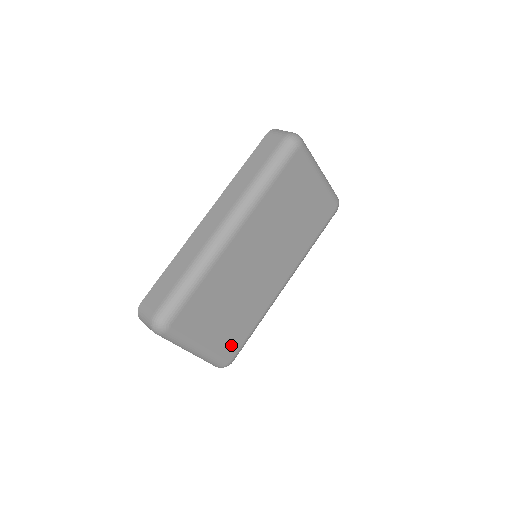
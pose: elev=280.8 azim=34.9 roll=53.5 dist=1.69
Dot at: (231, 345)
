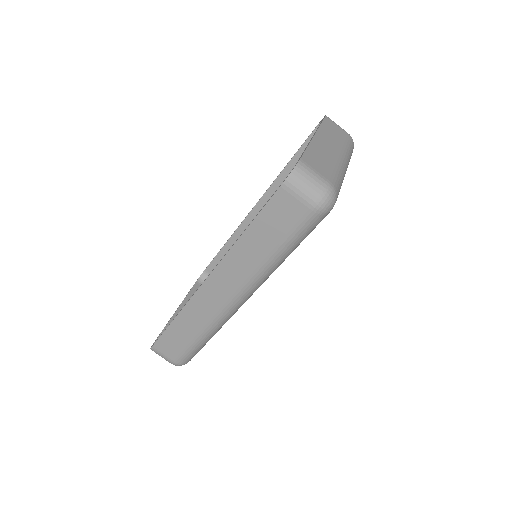
Dot at: occluded
